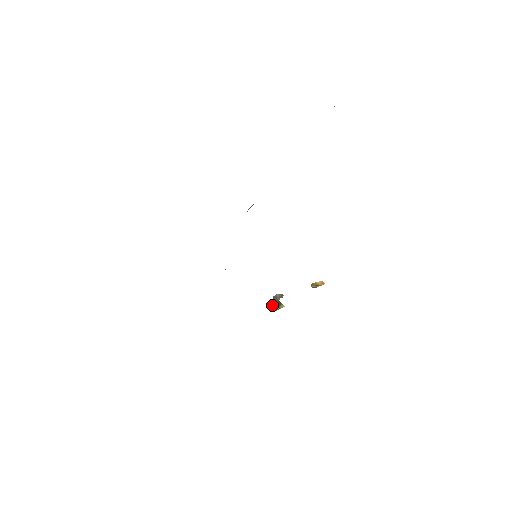
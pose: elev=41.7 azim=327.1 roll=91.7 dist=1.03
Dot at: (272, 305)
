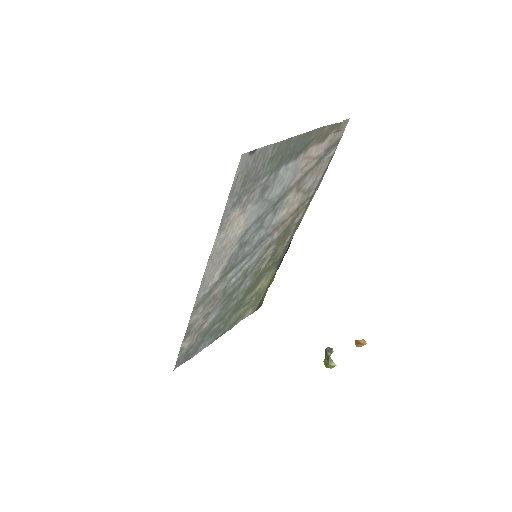
Dot at: (325, 360)
